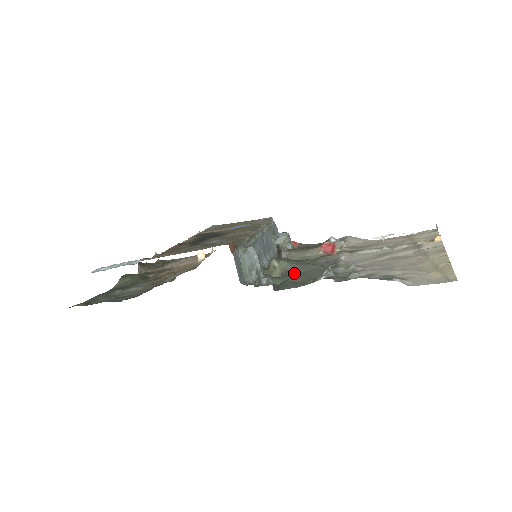
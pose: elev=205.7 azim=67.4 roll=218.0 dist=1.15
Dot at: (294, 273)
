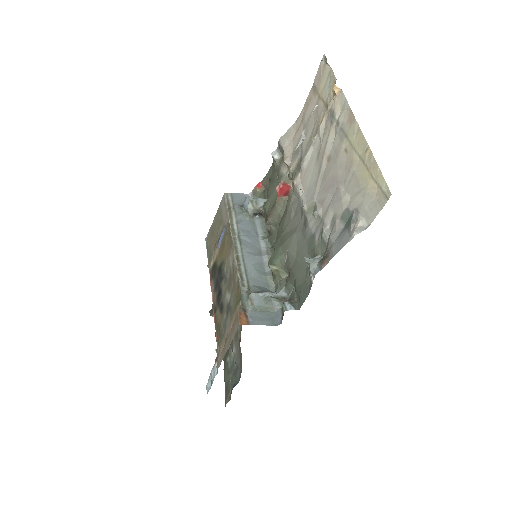
Dot at: (292, 267)
